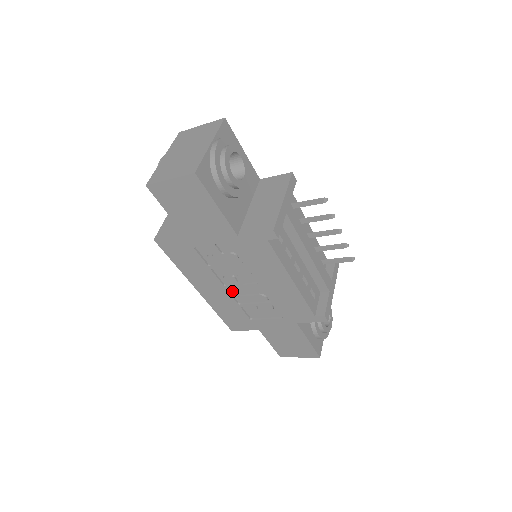
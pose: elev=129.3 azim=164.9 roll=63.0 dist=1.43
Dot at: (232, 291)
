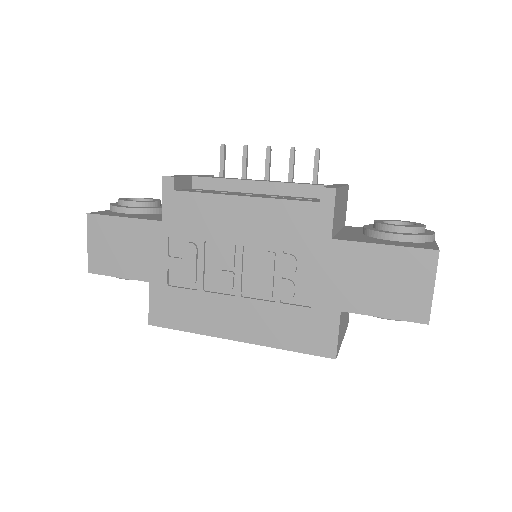
Dot at: (250, 294)
